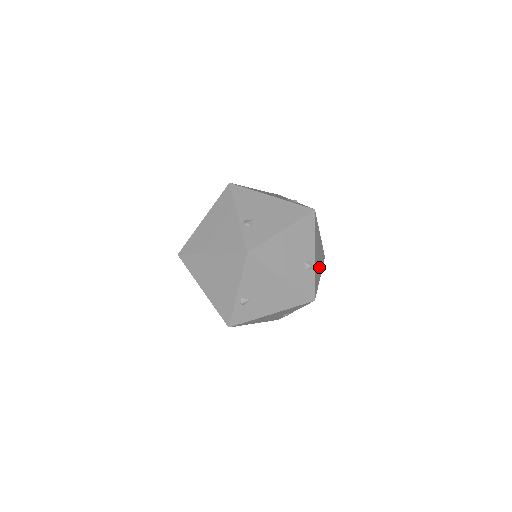
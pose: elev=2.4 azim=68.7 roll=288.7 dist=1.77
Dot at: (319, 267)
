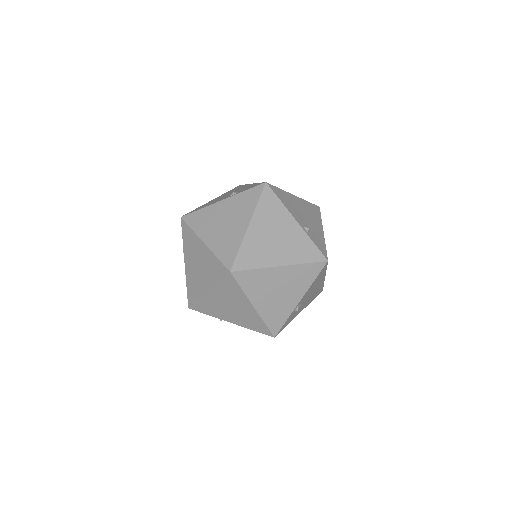
Dot at: occluded
